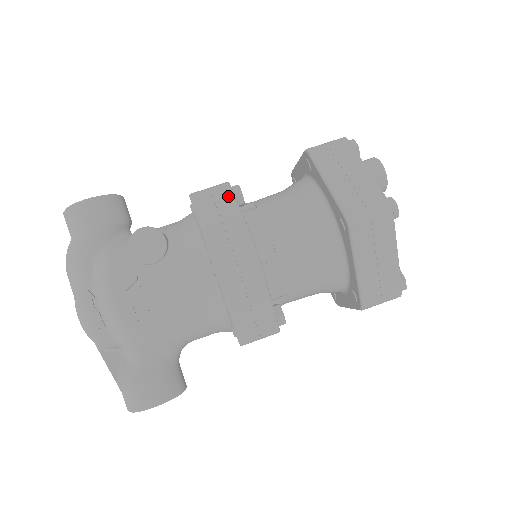
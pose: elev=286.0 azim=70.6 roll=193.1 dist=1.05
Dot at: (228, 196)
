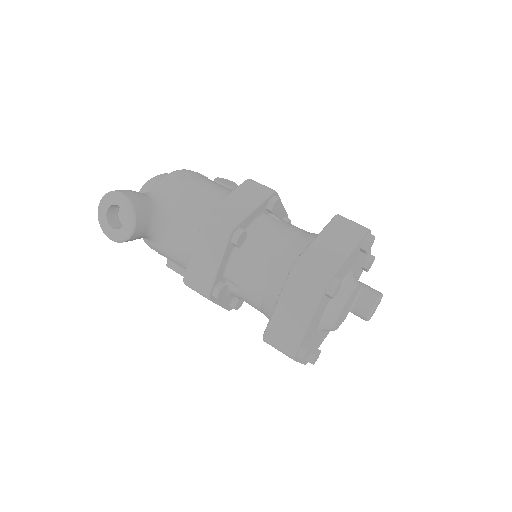
Dot at: occluded
